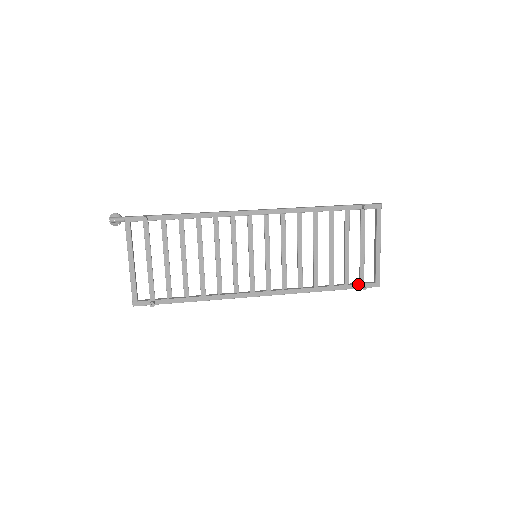
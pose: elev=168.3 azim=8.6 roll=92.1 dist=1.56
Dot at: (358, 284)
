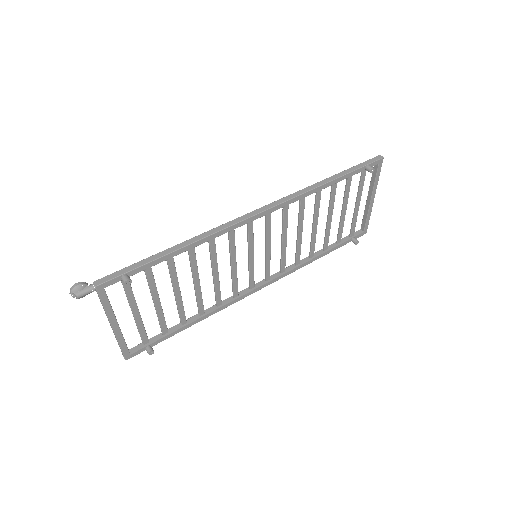
Dot at: (347, 237)
